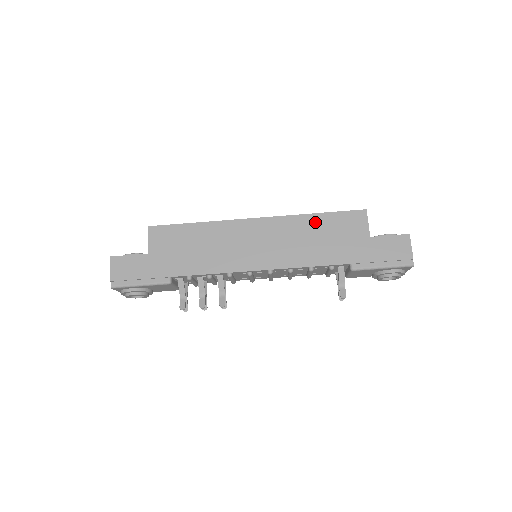
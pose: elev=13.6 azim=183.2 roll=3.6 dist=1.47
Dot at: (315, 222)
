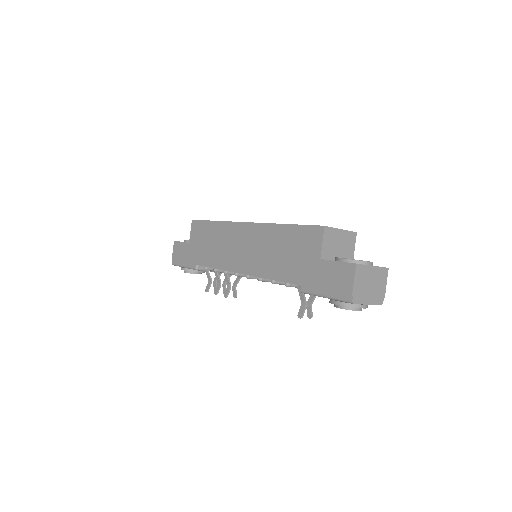
Dot at: (282, 233)
